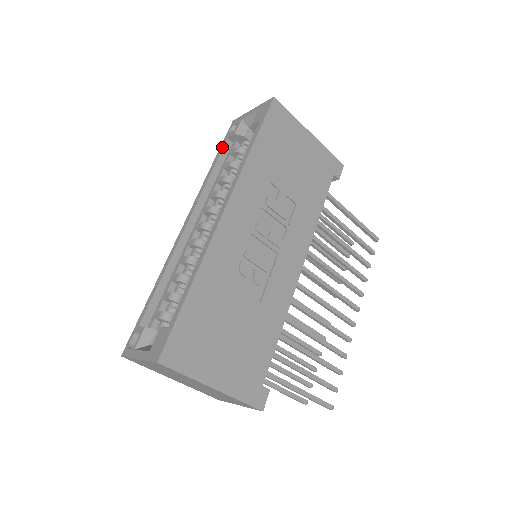
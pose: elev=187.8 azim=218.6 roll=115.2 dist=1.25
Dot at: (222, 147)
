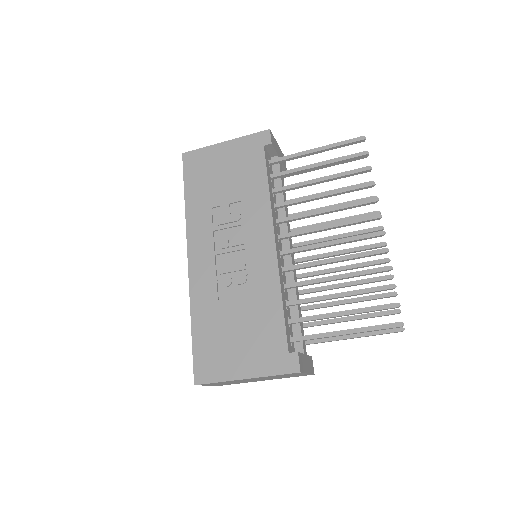
Dot at: occluded
